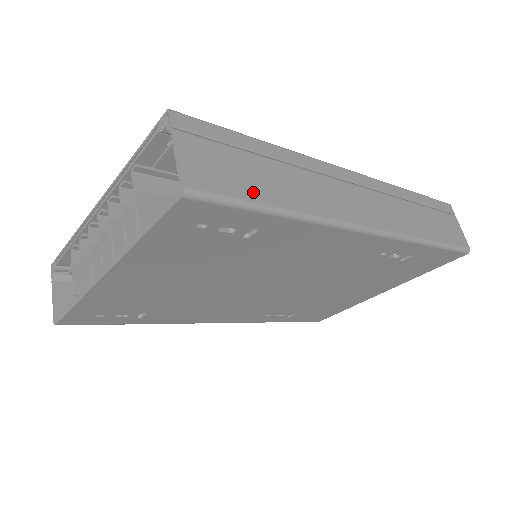
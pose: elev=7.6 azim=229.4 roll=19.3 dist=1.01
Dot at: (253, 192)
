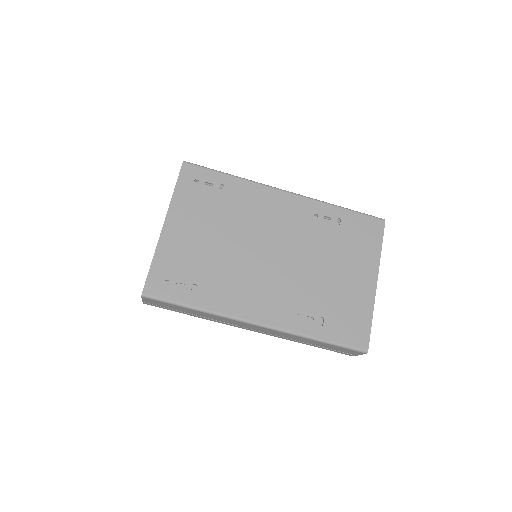
Dot at: occluded
